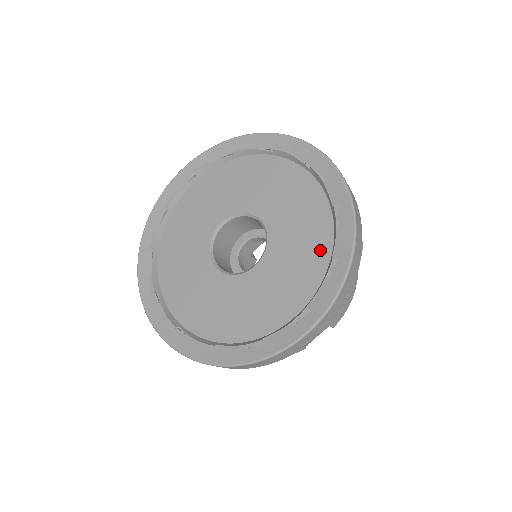
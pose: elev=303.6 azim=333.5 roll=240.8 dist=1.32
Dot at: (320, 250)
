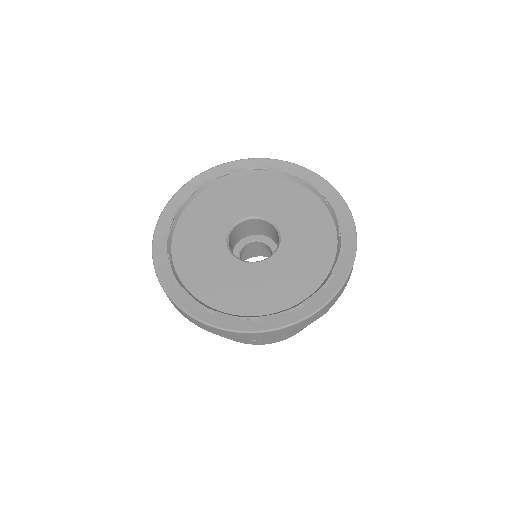
Dot at: (316, 207)
